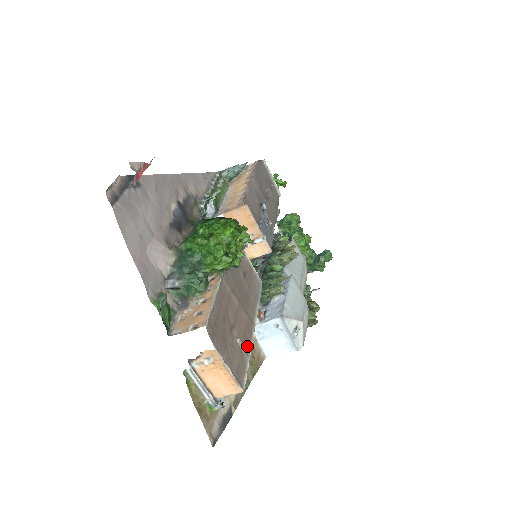
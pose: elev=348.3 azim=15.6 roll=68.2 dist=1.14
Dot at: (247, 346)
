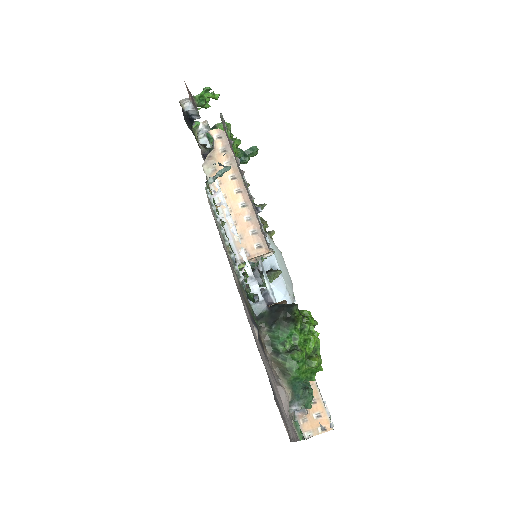
Dot at: (315, 380)
